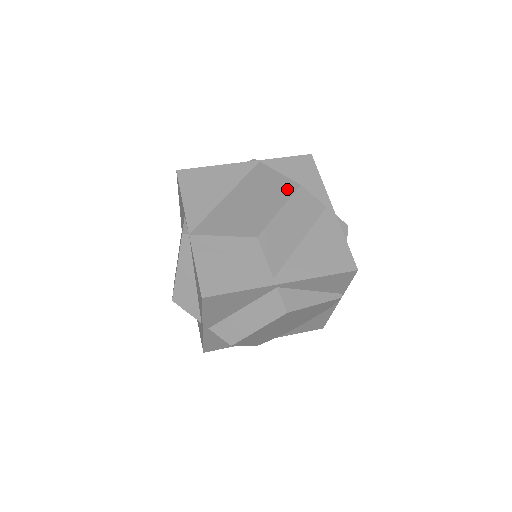
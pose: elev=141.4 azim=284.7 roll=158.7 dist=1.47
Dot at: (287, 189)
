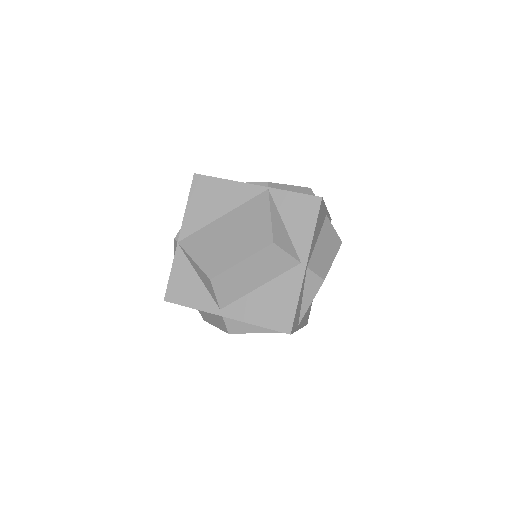
Dot at: (261, 240)
